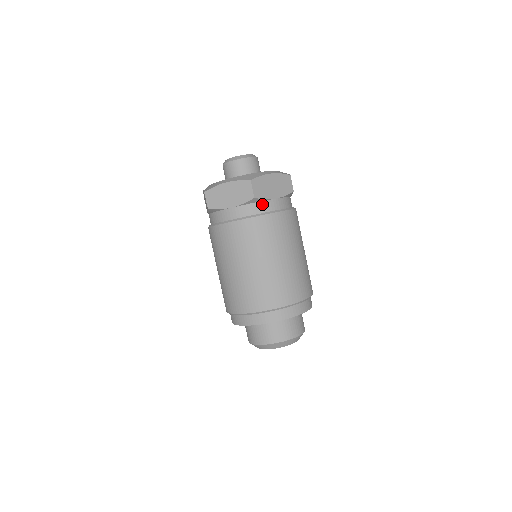
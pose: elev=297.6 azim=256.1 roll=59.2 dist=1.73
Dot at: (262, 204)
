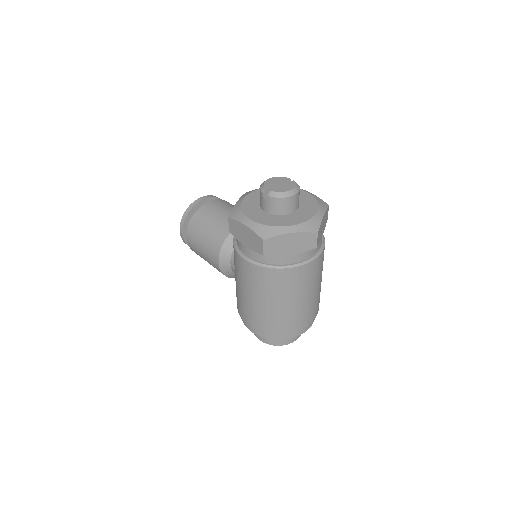
Dot at: occluded
